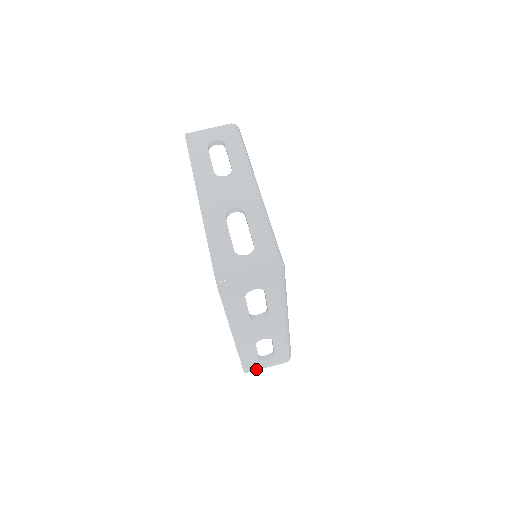
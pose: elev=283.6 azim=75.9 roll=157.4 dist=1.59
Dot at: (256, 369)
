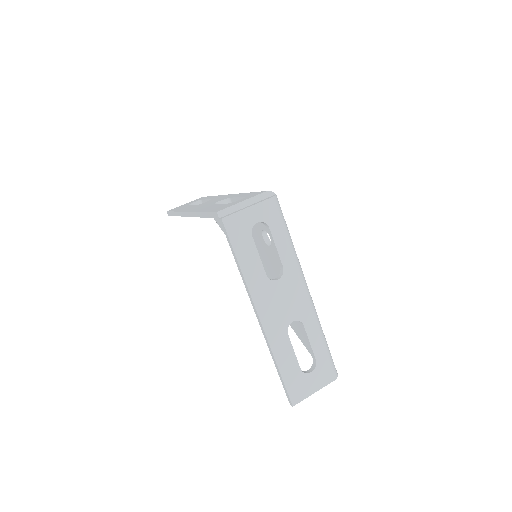
Dot at: (304, 396)
